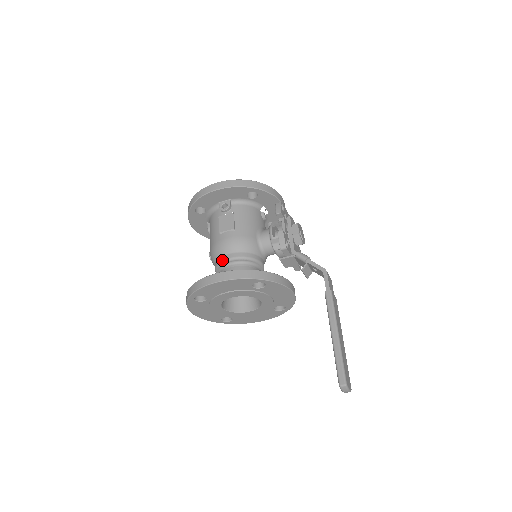
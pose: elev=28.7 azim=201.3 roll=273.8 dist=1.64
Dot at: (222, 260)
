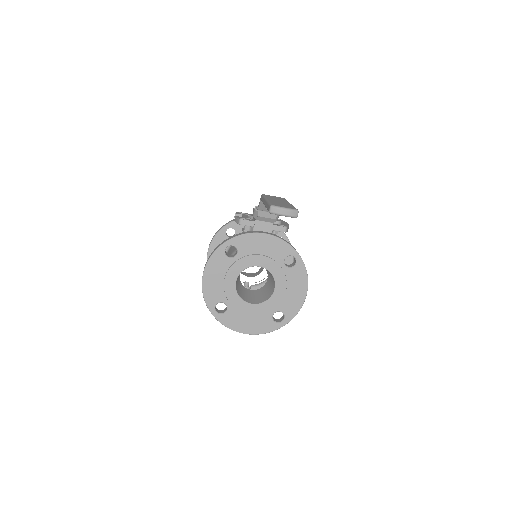
Dot at: occluded
